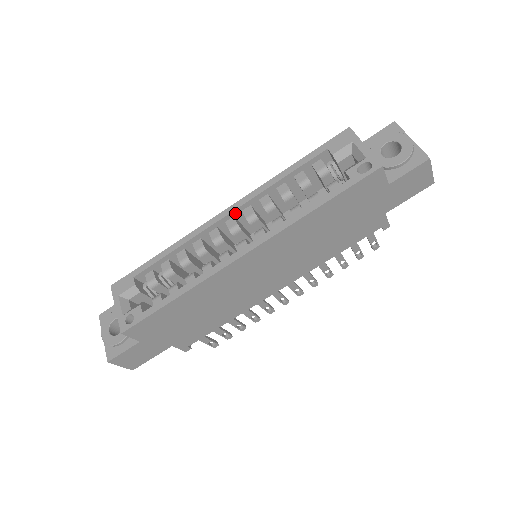
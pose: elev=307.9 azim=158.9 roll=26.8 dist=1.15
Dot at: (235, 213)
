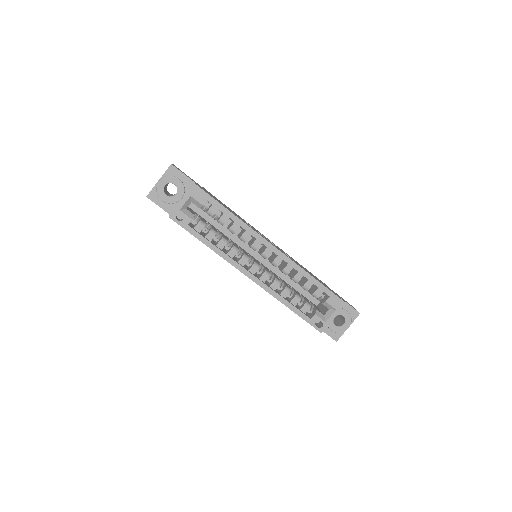
Dot at: (275, 253)
